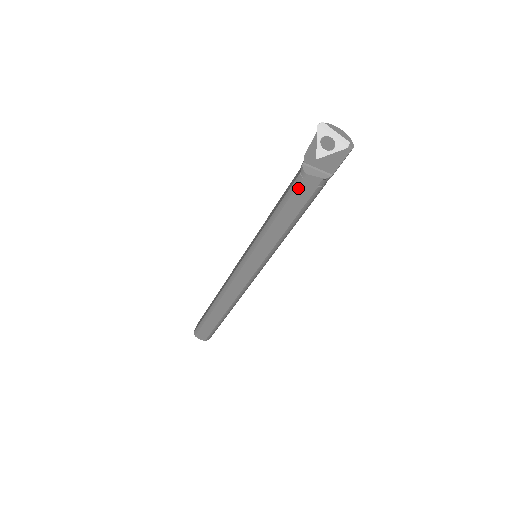
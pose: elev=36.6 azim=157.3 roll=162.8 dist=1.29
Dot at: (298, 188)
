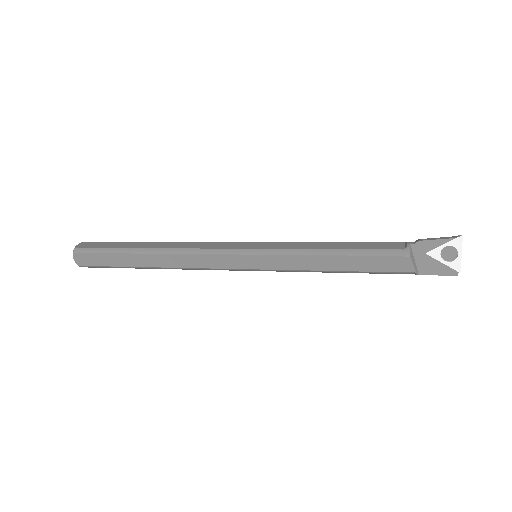
Dot at: (388, 257)
